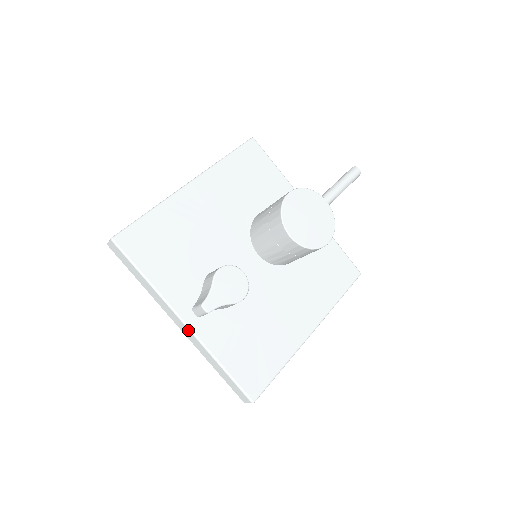
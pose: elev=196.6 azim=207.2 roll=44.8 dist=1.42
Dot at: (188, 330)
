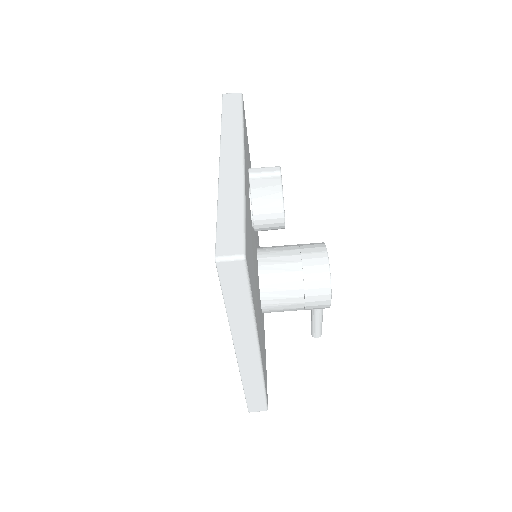
Dot at: (240, 162)
